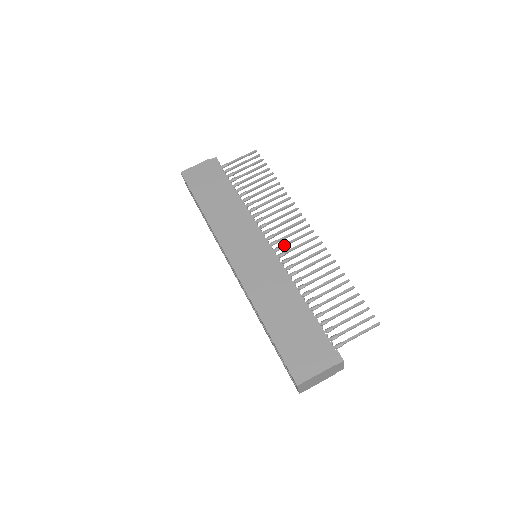
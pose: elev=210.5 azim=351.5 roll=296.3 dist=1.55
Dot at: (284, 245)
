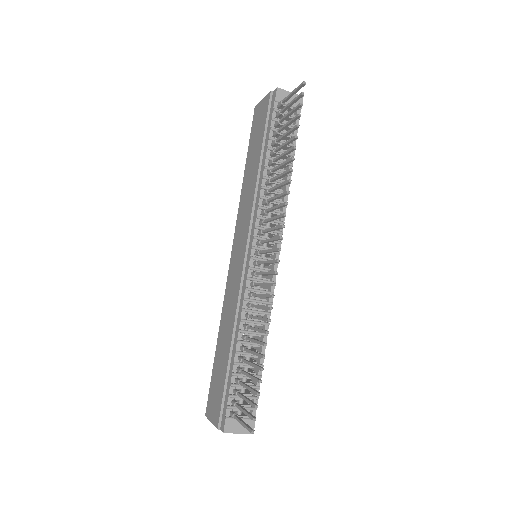
Dot at: (258, 263)
